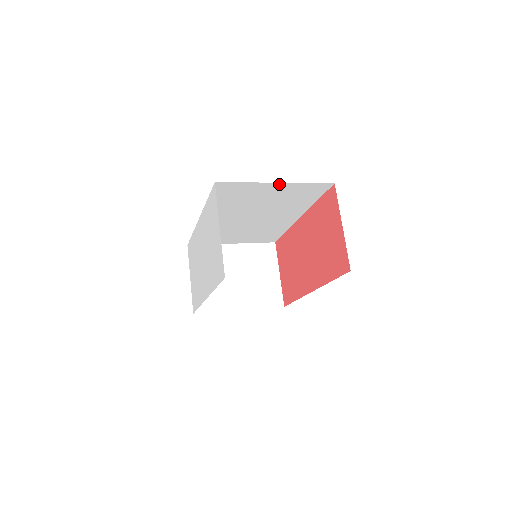
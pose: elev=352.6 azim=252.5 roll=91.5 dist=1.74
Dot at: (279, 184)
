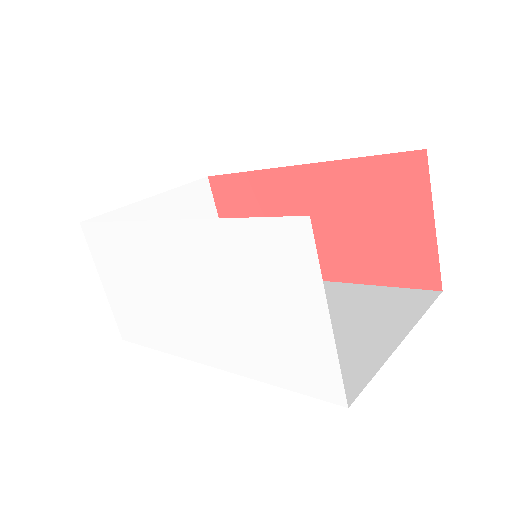
Dot at: occluded
